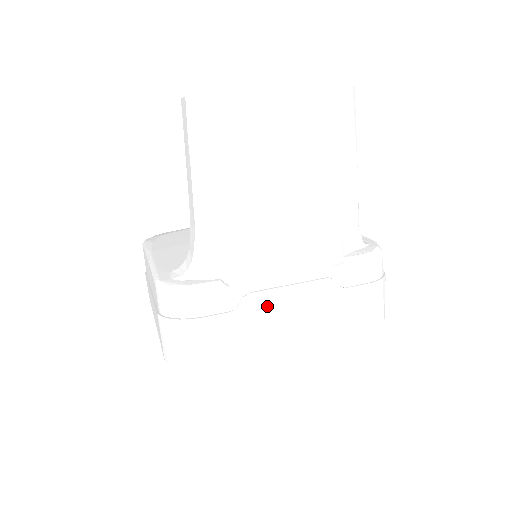
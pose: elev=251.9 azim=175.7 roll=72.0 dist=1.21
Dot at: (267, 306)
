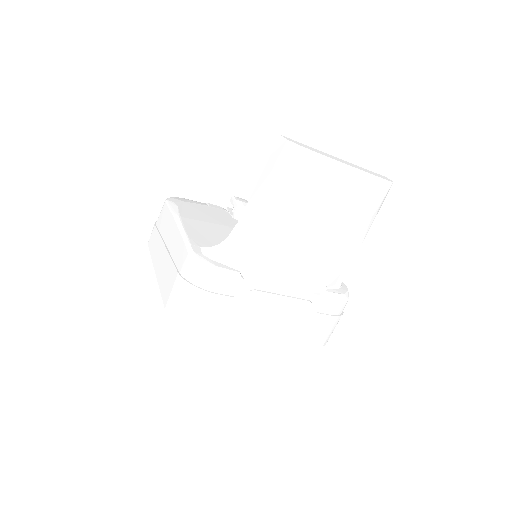
Dot at: (261, 304)
